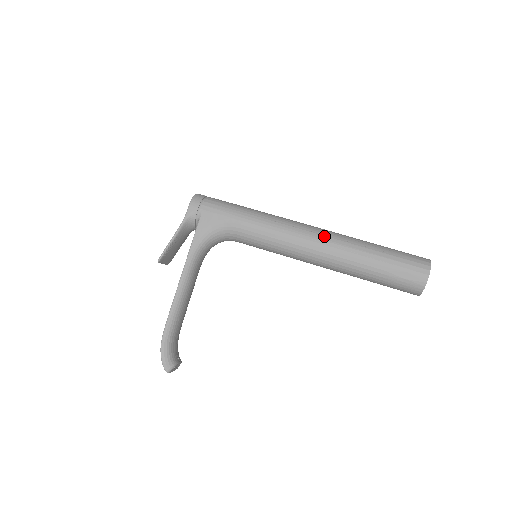
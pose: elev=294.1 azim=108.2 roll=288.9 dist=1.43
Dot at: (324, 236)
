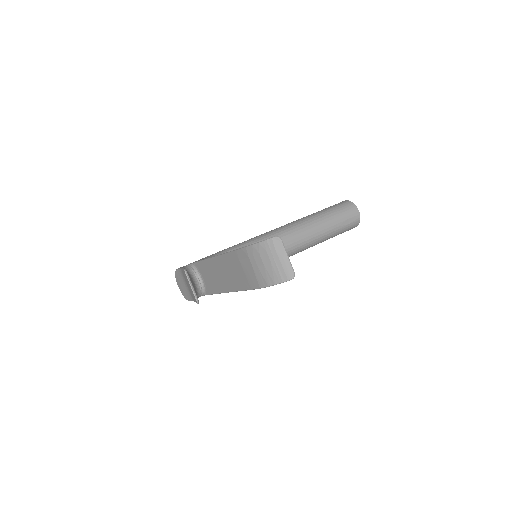
Dot at: occluded
